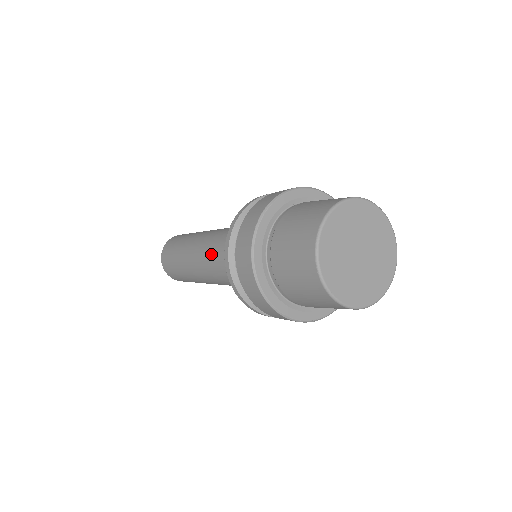
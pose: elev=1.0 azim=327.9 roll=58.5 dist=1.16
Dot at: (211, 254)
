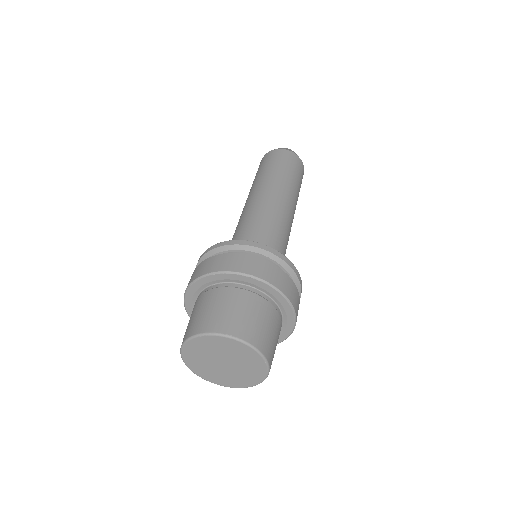
Dot at: (238, 222)
